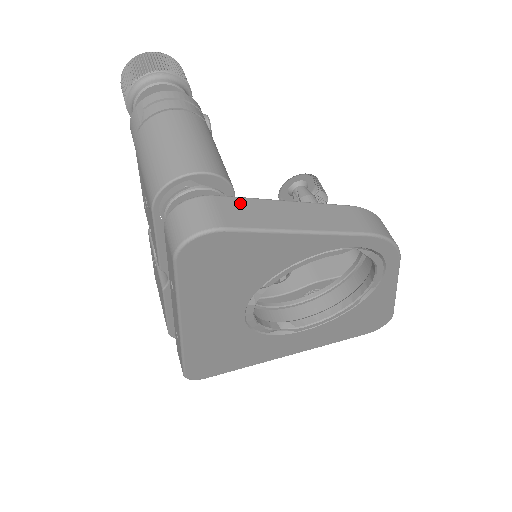
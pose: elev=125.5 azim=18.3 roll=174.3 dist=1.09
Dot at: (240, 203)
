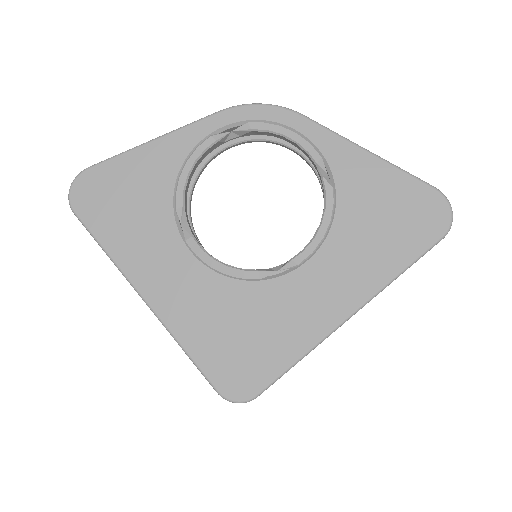
Dot at: occluded
